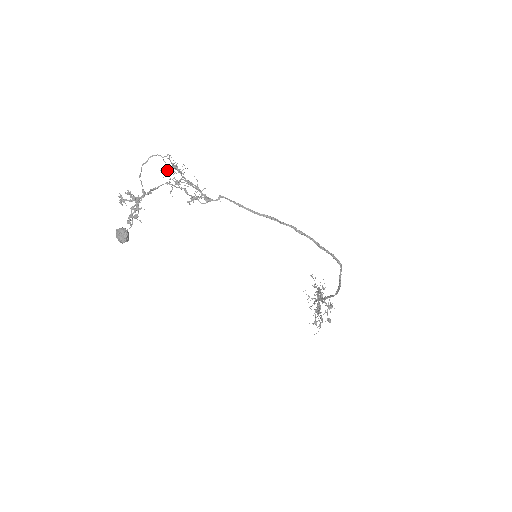
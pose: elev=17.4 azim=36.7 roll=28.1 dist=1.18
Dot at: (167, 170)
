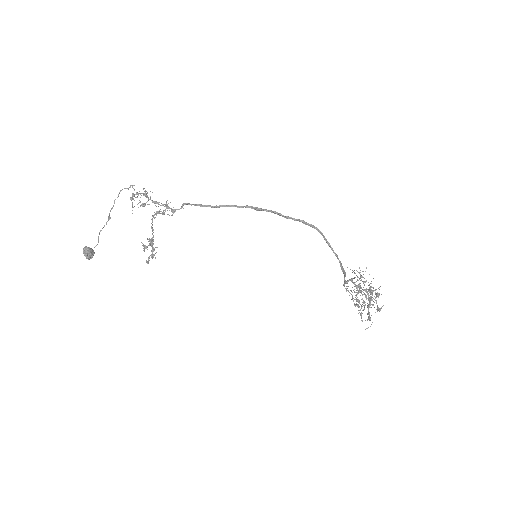
Dot at: (131, 197)
